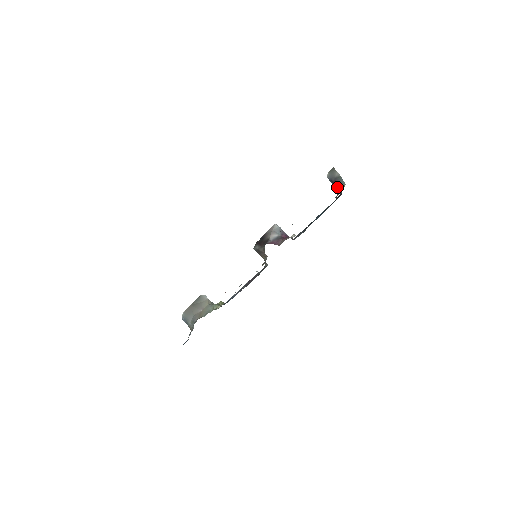
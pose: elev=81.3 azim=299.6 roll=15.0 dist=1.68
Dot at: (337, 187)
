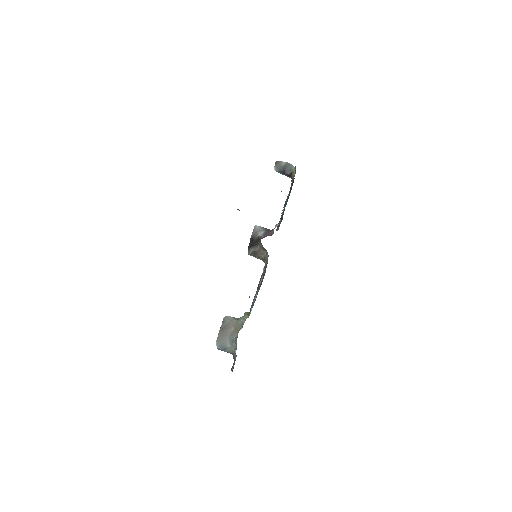
Dot at: (288, 174)
